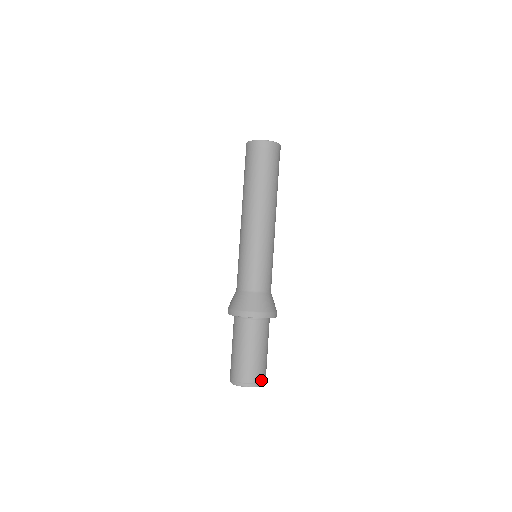
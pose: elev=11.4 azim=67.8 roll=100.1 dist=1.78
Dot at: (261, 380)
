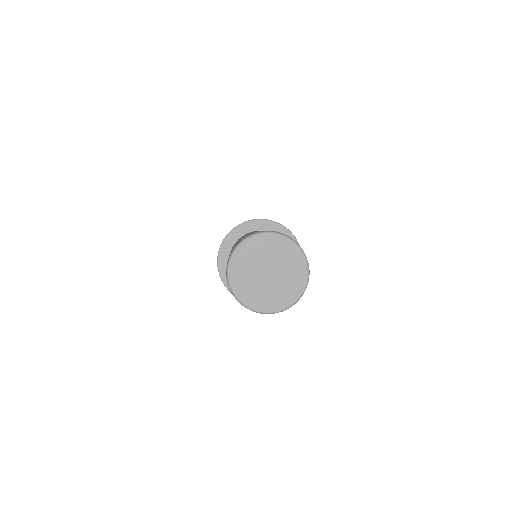
Dot at: occluded
